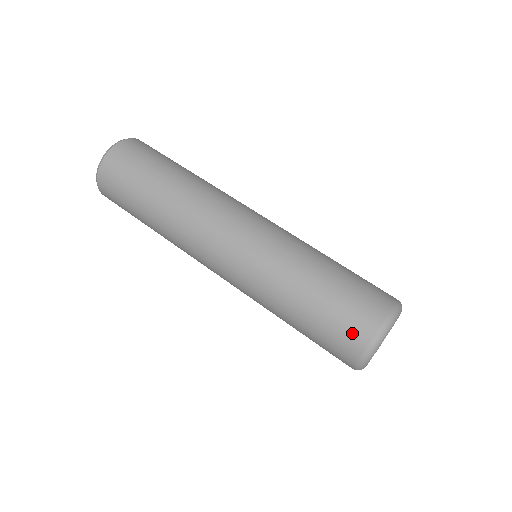
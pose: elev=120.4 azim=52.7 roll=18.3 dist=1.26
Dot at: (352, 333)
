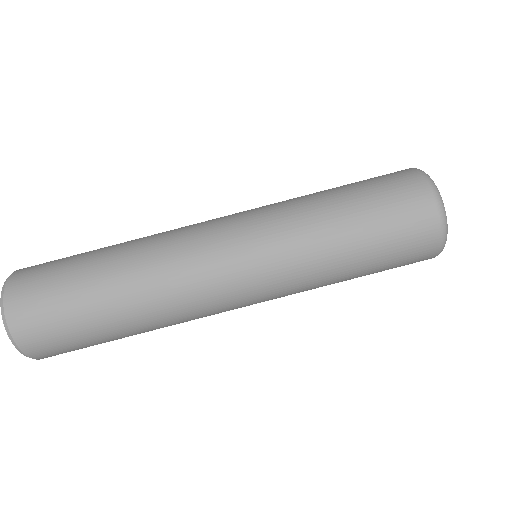
Dot at: occluded
